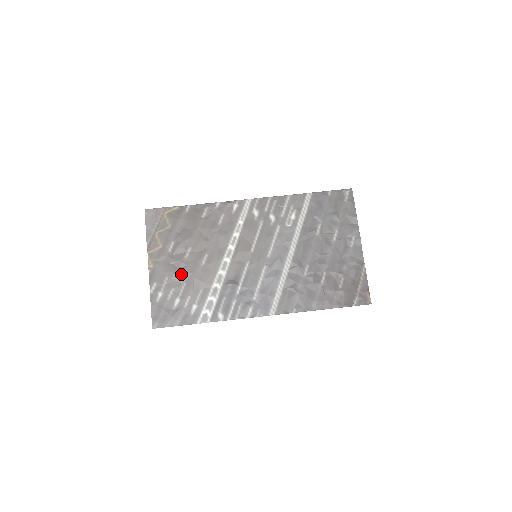
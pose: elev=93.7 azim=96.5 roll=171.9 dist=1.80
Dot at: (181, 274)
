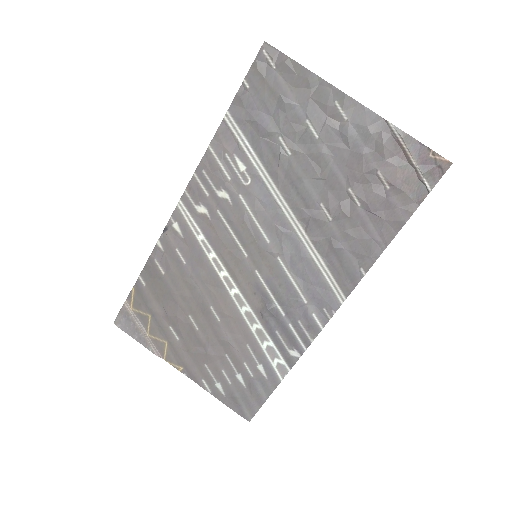
Dot at: (212, 350)
